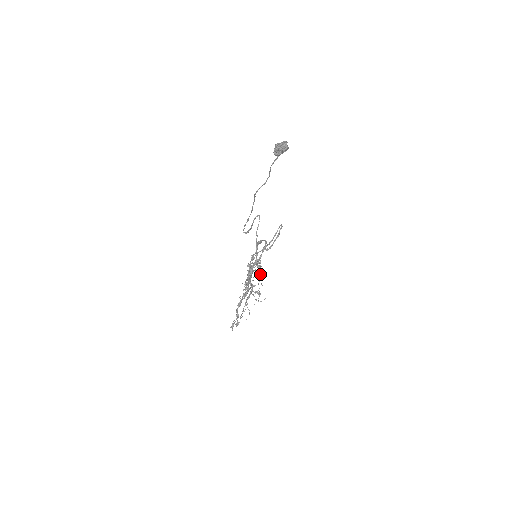
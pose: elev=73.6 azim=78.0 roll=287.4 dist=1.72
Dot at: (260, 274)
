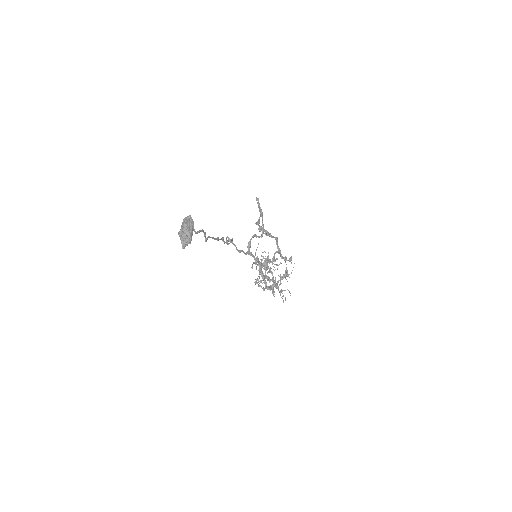
Dot at: (272, 264)
